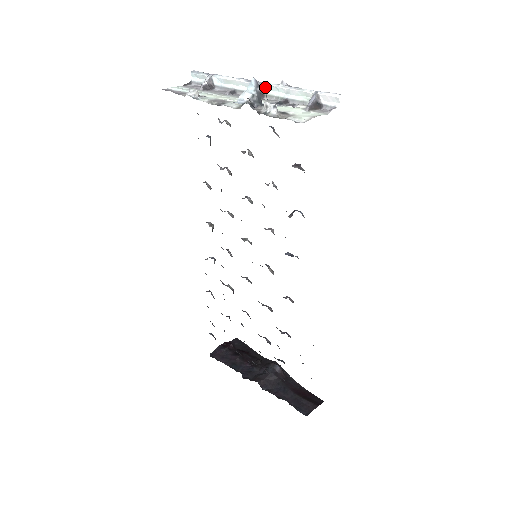
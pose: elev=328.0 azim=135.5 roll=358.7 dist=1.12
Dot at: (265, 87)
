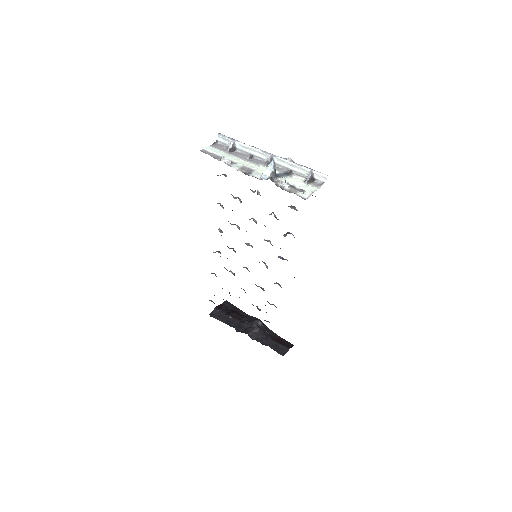
Dot at: (276, 159)
